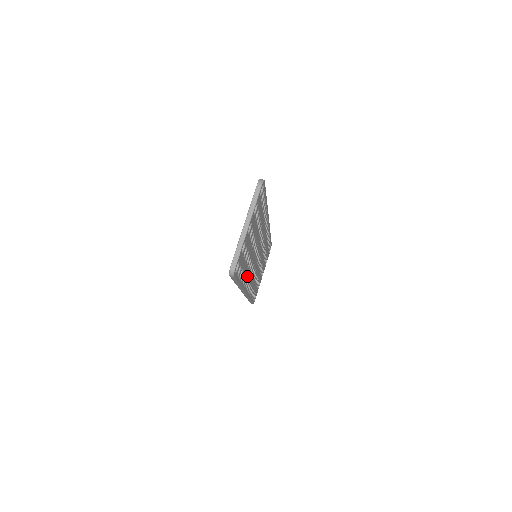
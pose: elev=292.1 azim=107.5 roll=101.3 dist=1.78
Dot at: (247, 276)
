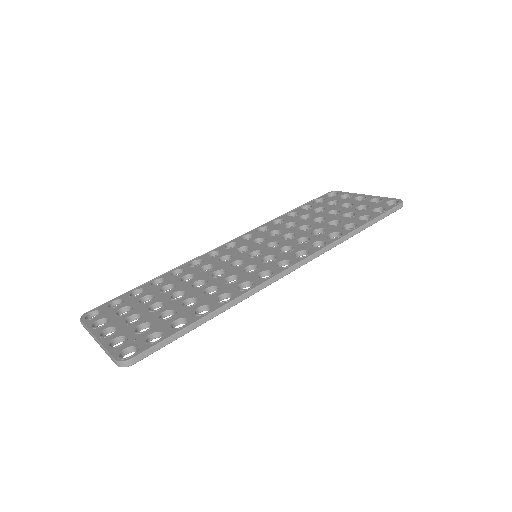
Dot at: occluded
